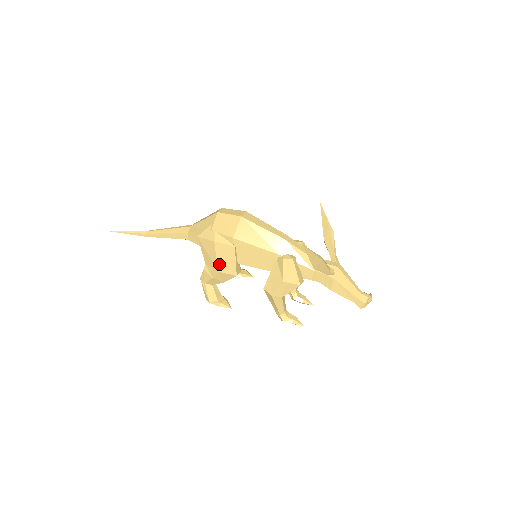
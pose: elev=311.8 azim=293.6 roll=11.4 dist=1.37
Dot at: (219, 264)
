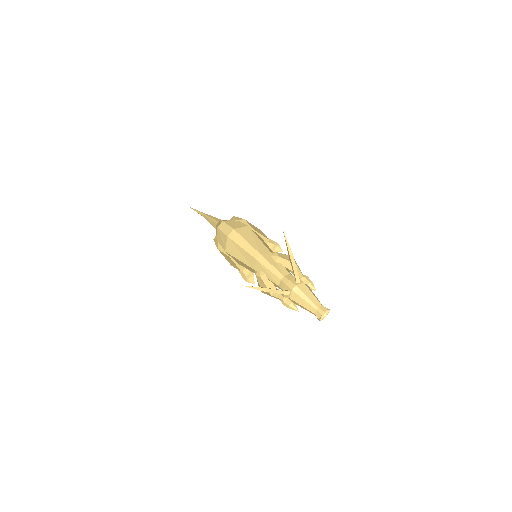
Dot at: (229, 262)
